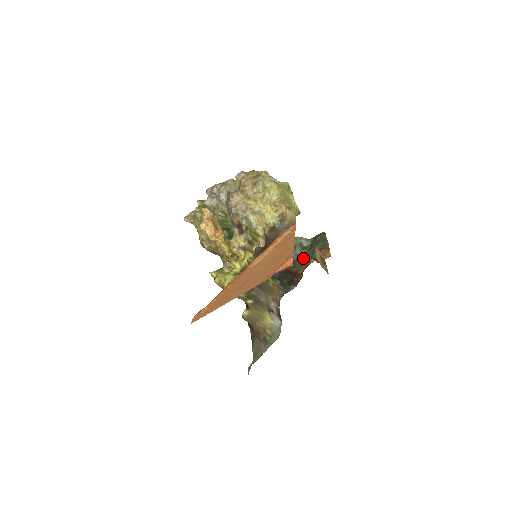
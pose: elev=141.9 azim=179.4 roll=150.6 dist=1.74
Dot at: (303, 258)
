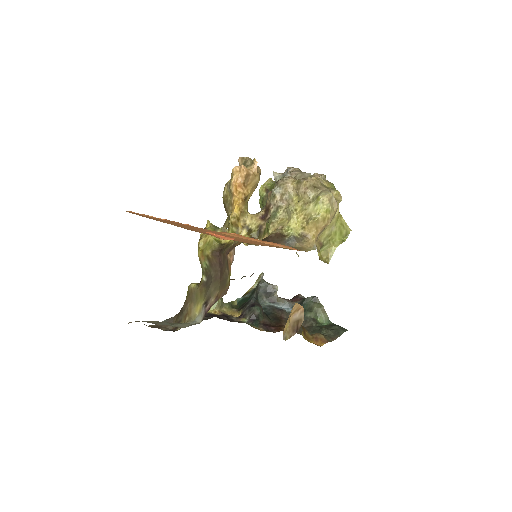
Dot at: (304, 326)
